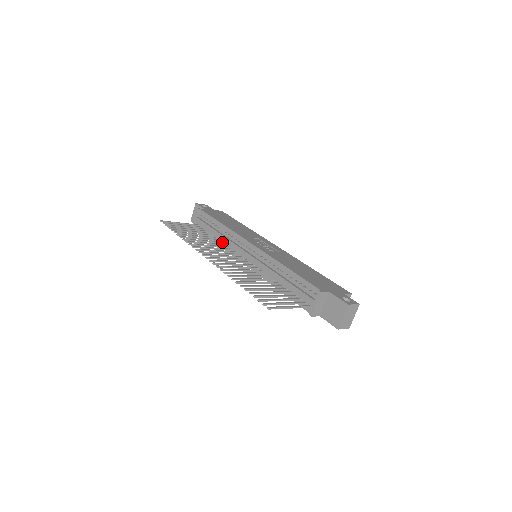
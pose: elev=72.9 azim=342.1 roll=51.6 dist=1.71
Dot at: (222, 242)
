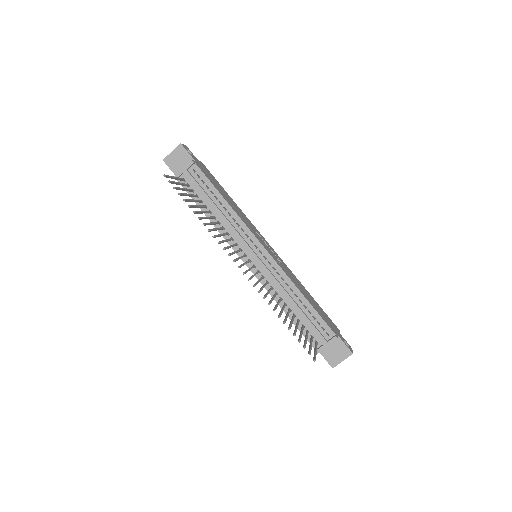
Dot at: (220, 223)
